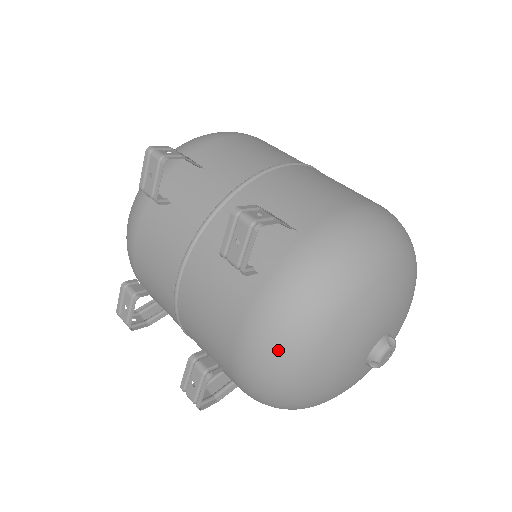
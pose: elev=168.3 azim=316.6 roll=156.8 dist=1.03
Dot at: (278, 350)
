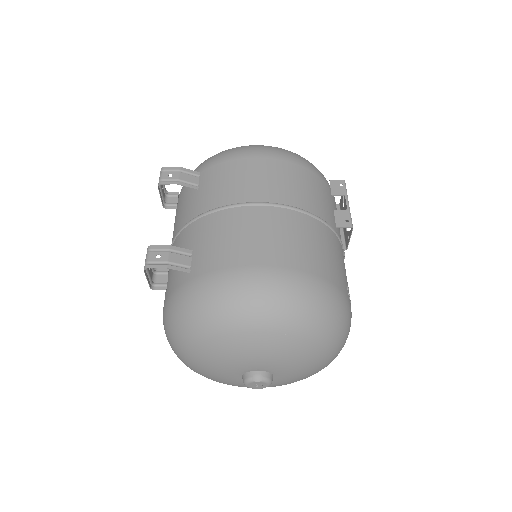
Dot at: (169, 342)
